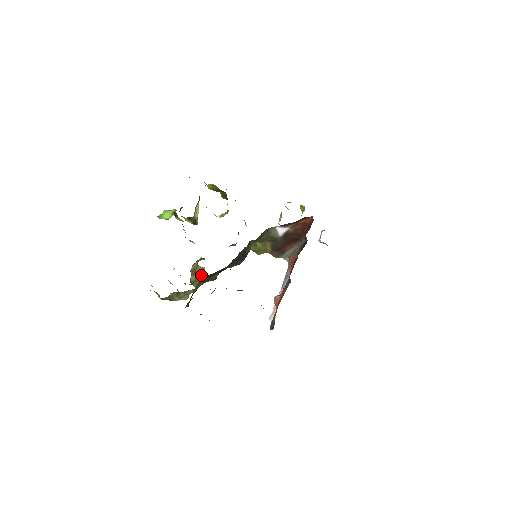
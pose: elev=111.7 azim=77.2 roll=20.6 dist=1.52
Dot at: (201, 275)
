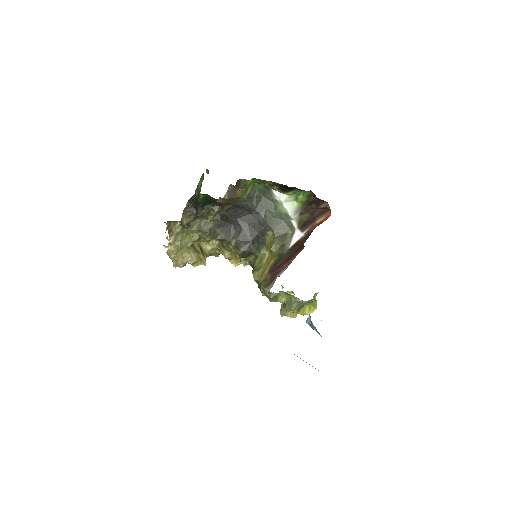
Dot at: (201, 256)
